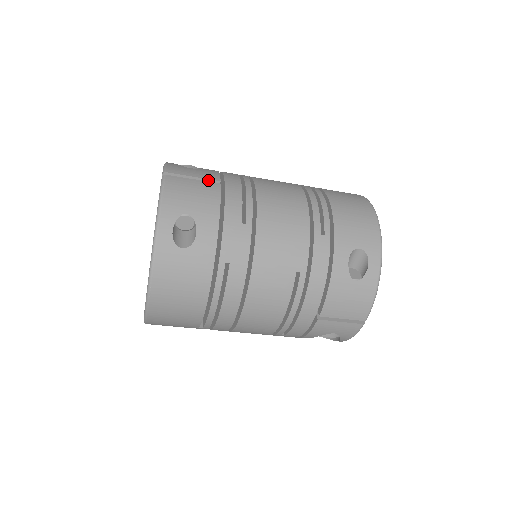
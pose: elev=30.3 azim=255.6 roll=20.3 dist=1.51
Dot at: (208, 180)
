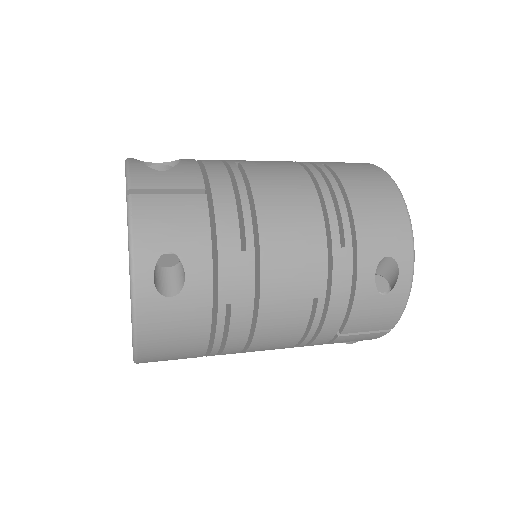
Dot at: (189, 190)
